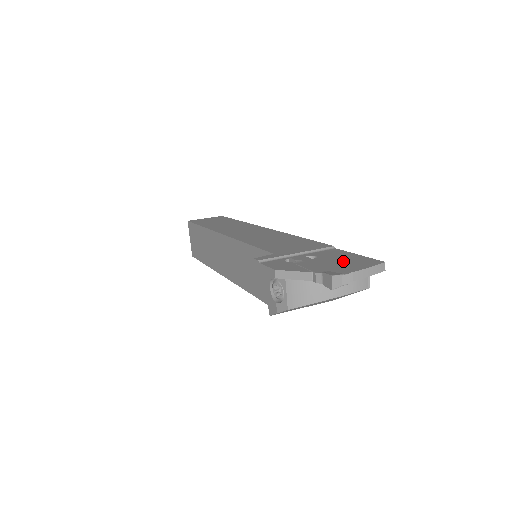
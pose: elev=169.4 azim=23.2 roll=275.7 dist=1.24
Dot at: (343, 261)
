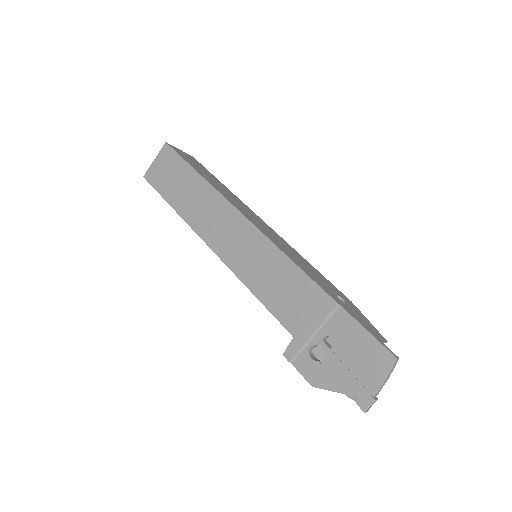
Dot at: (360, 357)
